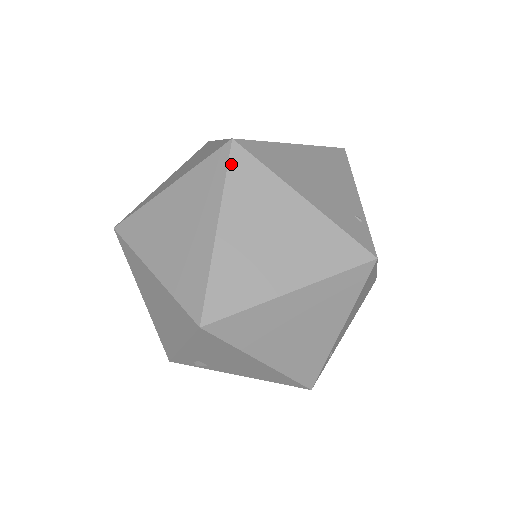
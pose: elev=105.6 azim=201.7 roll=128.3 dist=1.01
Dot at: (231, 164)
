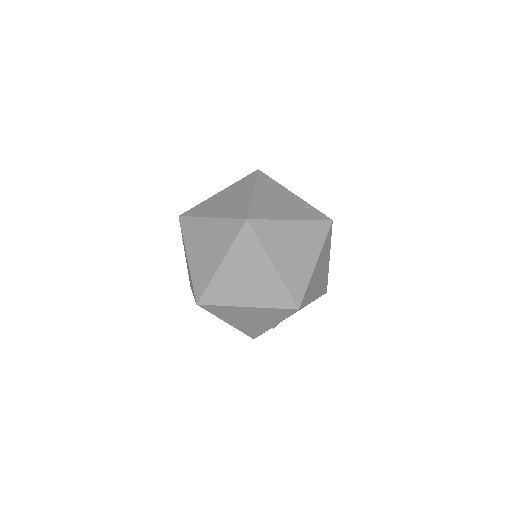
Dot at: (256, 231)
